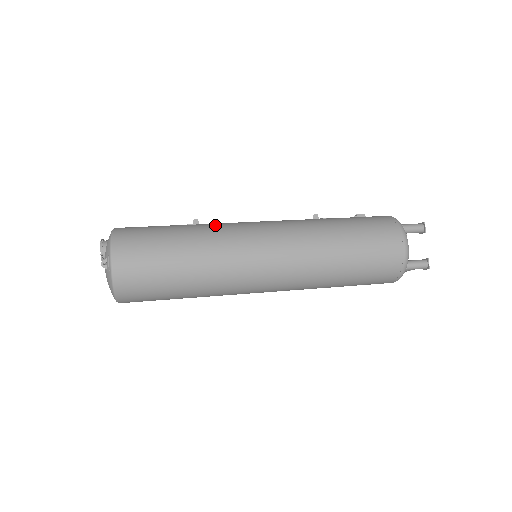
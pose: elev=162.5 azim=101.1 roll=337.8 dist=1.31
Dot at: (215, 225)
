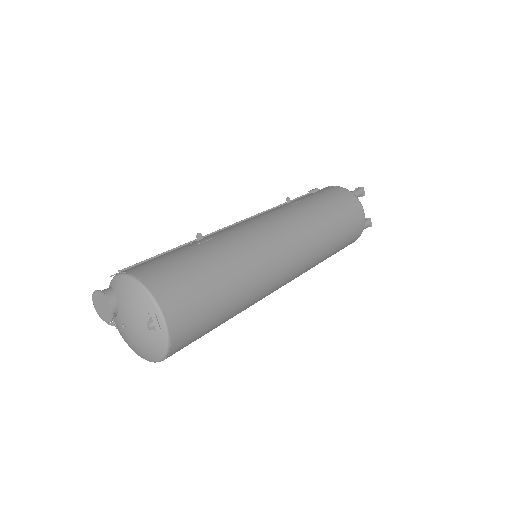
Dot at: (229, 236)
